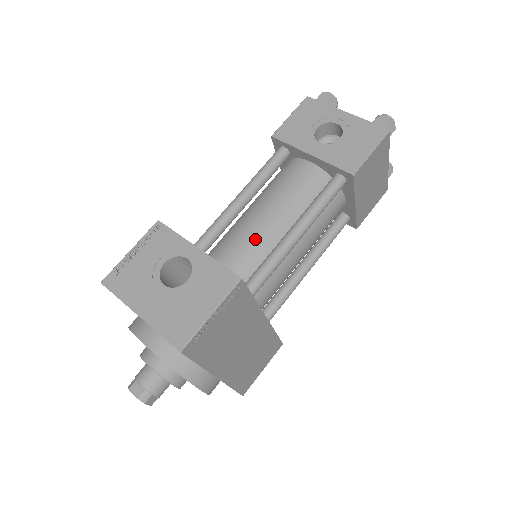
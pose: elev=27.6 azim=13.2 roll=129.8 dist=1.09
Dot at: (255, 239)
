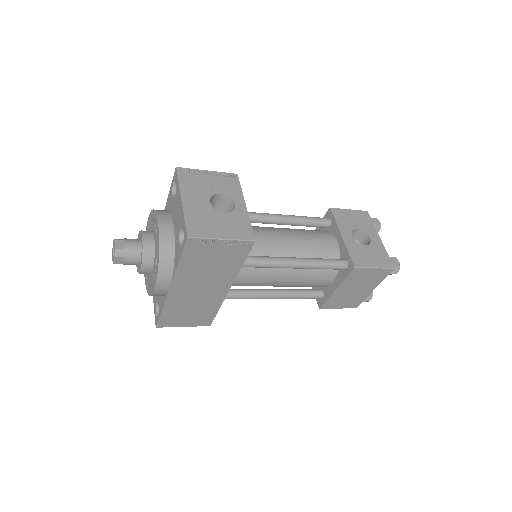
Dot at: (270, 242)
